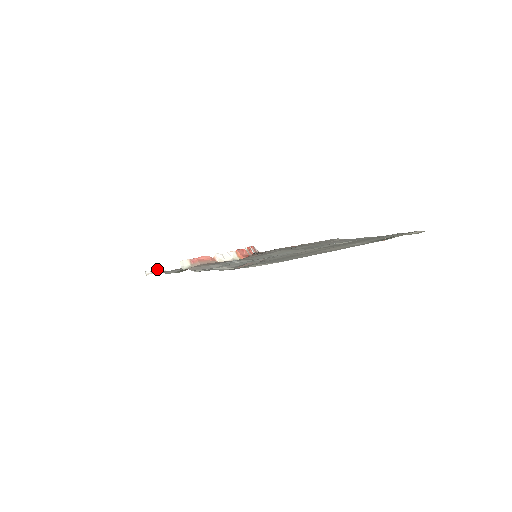
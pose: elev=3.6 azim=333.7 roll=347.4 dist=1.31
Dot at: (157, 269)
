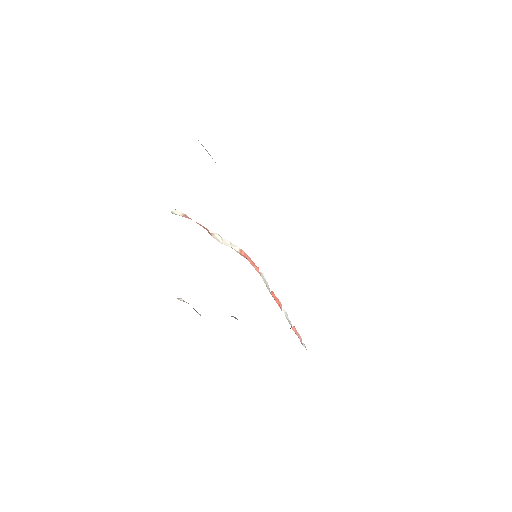
Dot at: occluded
